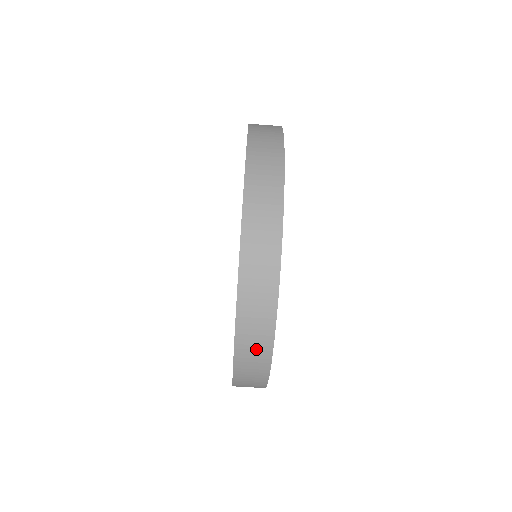
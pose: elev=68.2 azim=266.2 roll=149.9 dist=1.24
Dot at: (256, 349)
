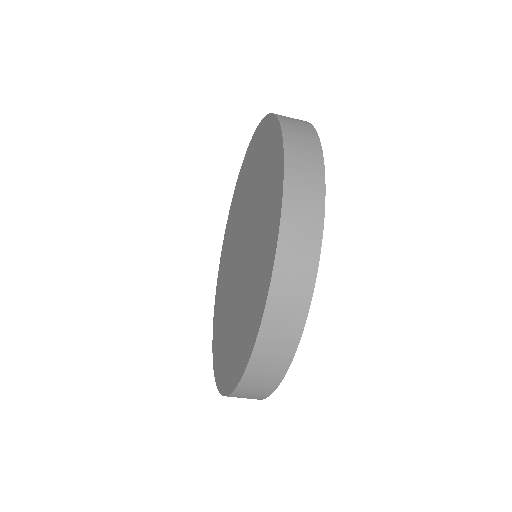
Dot at: (268, 373)
